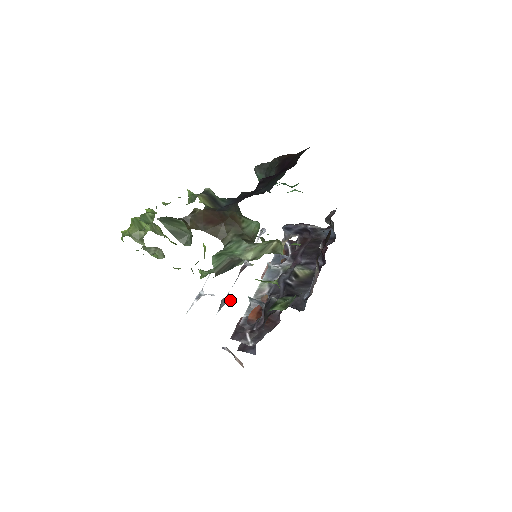
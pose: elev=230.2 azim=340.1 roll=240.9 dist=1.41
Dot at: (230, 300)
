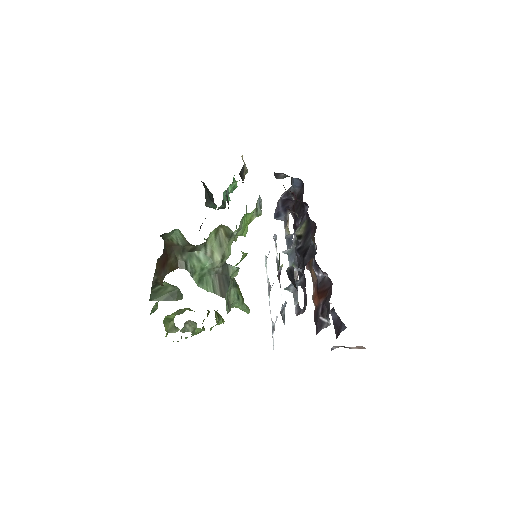
Dot at: occluded
